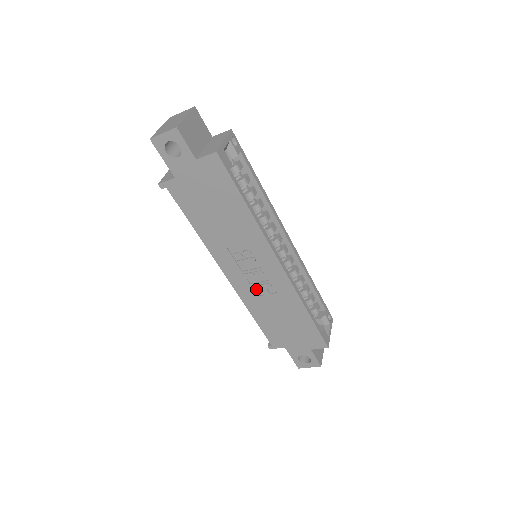
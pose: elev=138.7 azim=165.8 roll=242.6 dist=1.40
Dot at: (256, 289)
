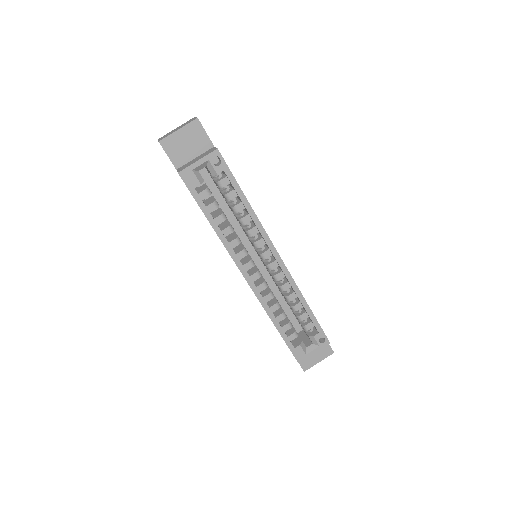
Dot at: occluded
